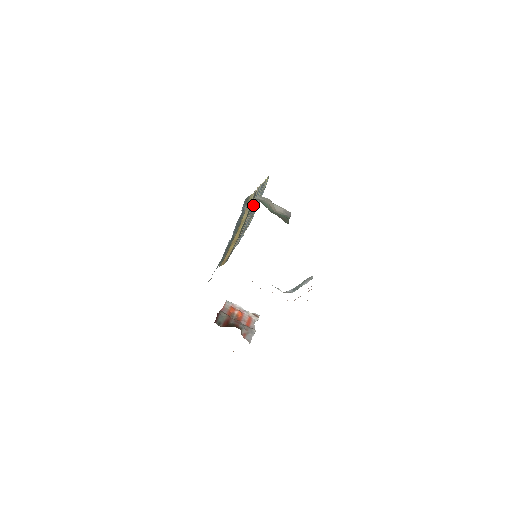
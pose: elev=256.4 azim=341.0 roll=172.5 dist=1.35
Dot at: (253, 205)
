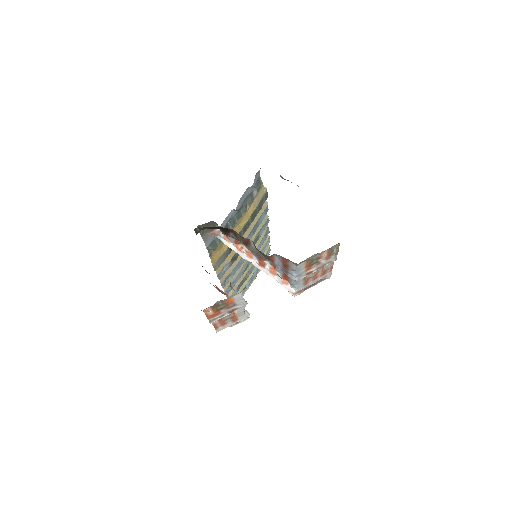
Dot at: (256, 234)
